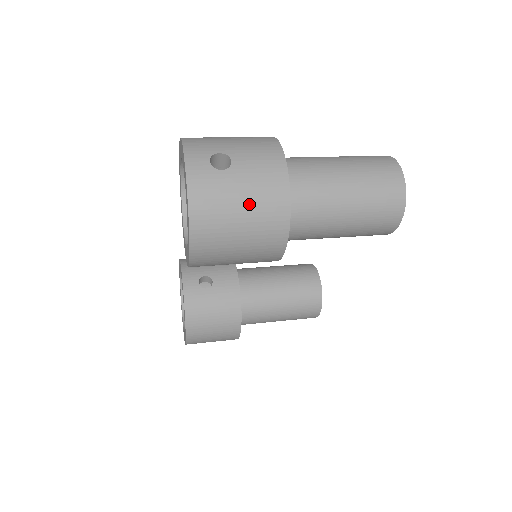
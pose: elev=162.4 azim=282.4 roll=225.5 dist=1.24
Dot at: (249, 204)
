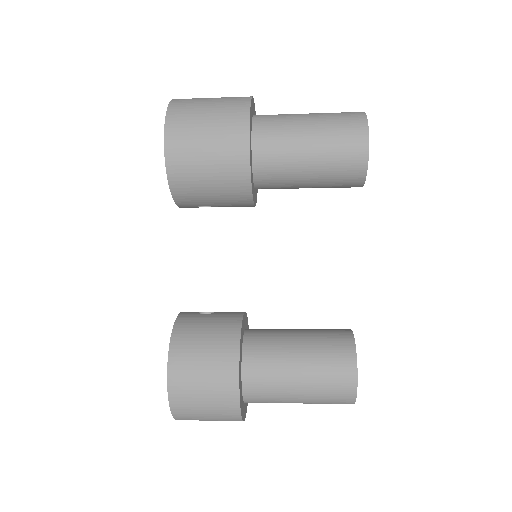
Dot at: (217, 101)
